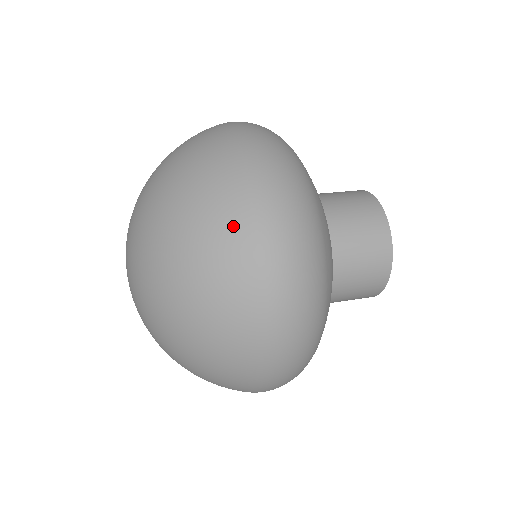
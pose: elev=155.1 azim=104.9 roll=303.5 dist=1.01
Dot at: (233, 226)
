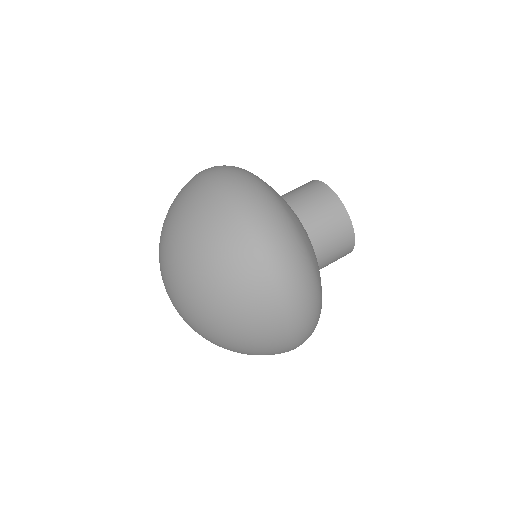
Dot at: (277, 344)
